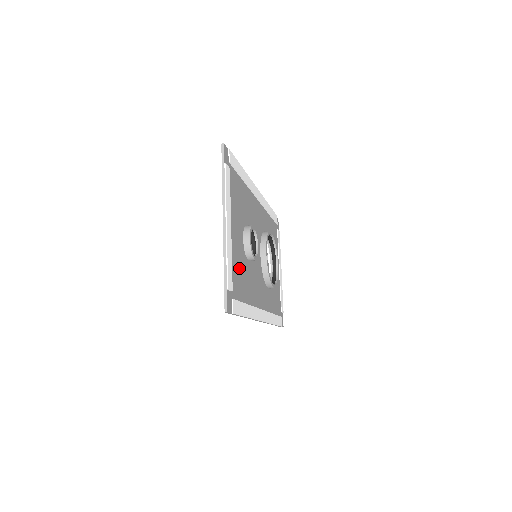
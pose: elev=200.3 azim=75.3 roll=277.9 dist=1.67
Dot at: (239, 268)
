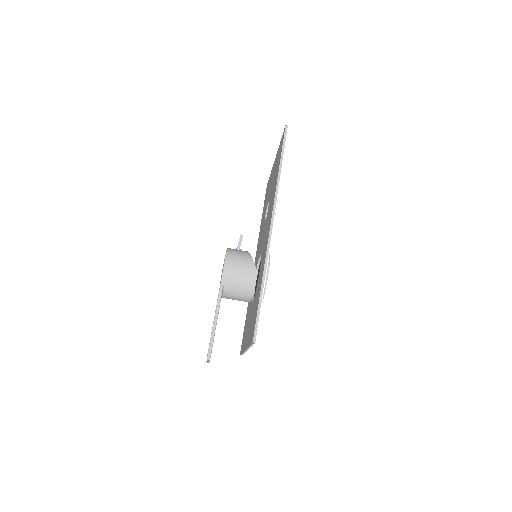
Dot at: occluded
